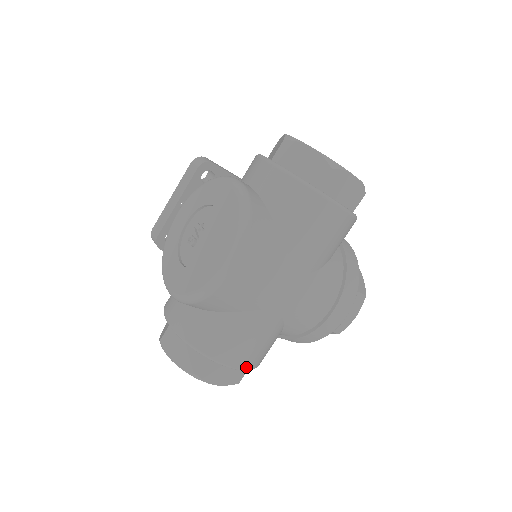
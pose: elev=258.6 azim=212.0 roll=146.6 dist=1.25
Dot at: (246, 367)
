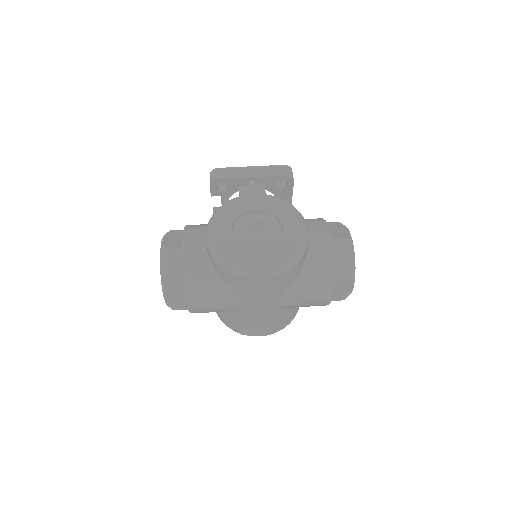
Dot at: (193, 311)
